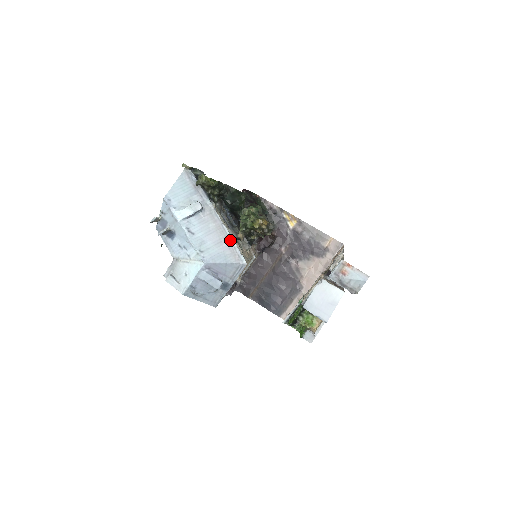
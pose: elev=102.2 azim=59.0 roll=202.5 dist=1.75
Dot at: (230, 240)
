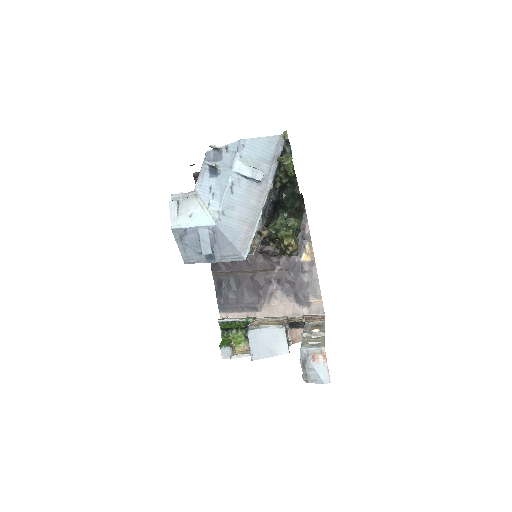
Dot at: (254, 228)
